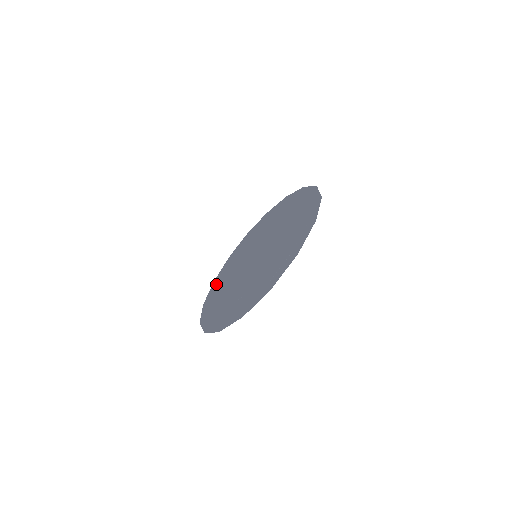
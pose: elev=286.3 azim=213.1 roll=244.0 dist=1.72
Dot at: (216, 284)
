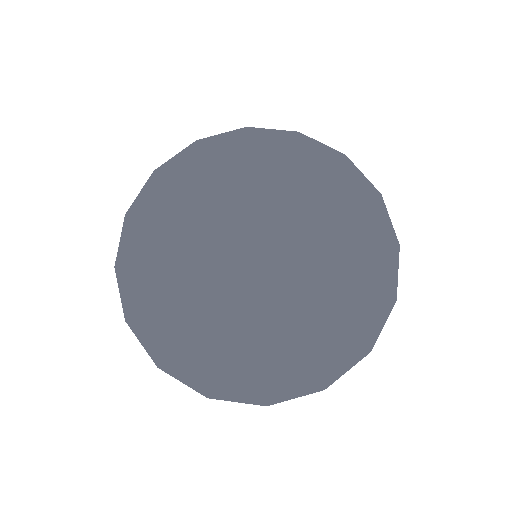
Dot at: (161, 194)
